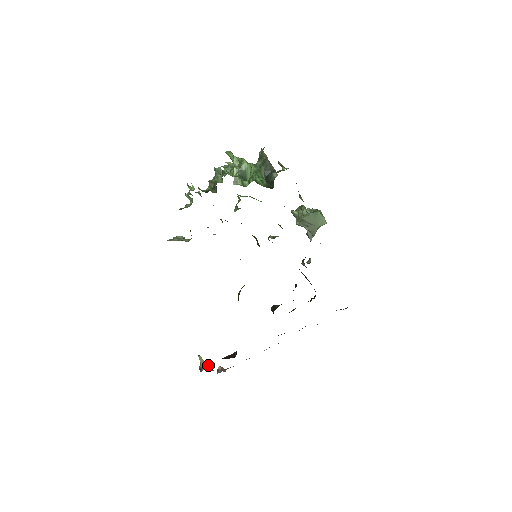
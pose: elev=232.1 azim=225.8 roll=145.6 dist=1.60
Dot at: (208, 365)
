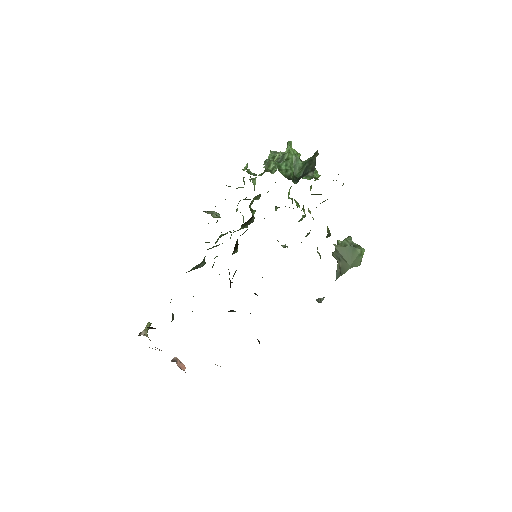
Dot at: (146, 333)
